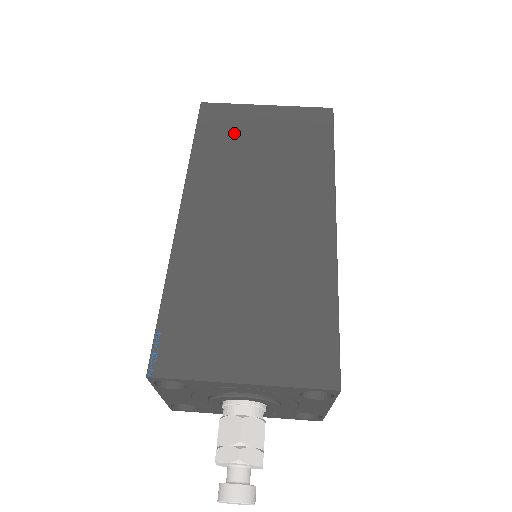
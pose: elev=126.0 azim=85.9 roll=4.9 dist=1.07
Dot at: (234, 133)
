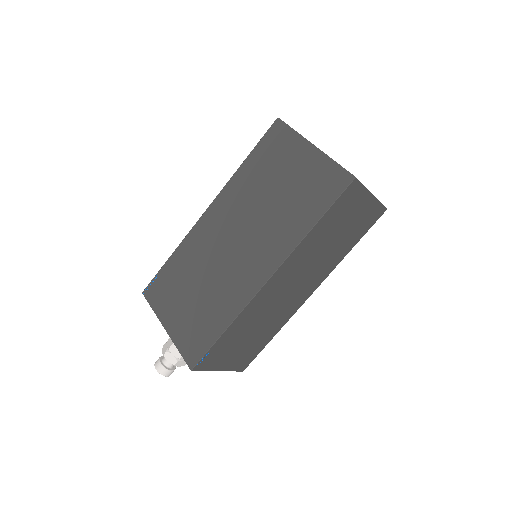
Dot at: (274, 162)
